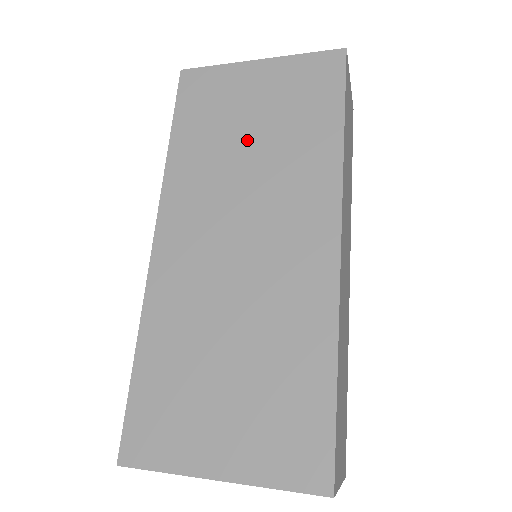
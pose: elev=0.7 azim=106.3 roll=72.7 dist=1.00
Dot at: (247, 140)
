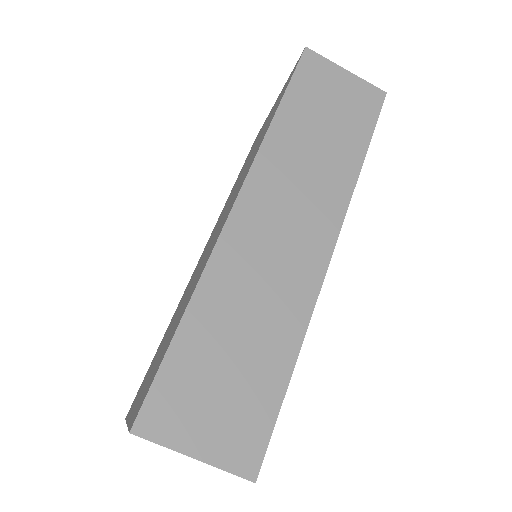
Dot at: occluded
